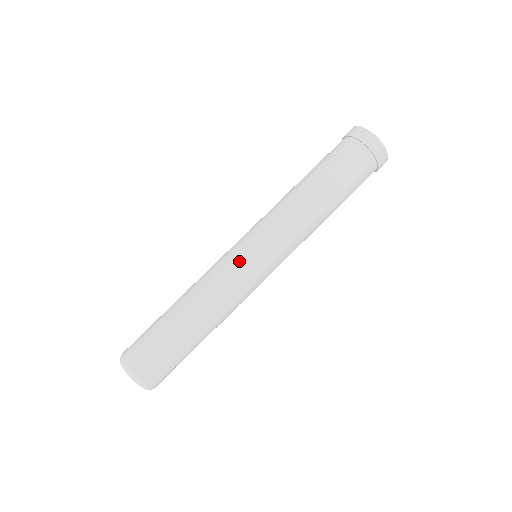
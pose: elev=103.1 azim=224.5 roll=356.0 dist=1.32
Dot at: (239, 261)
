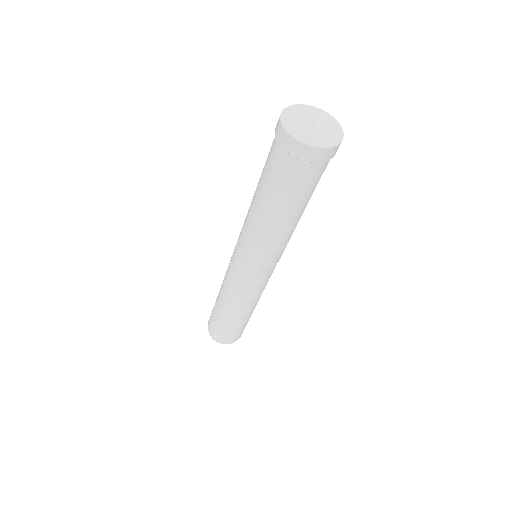
Dot at: (243, 280)
